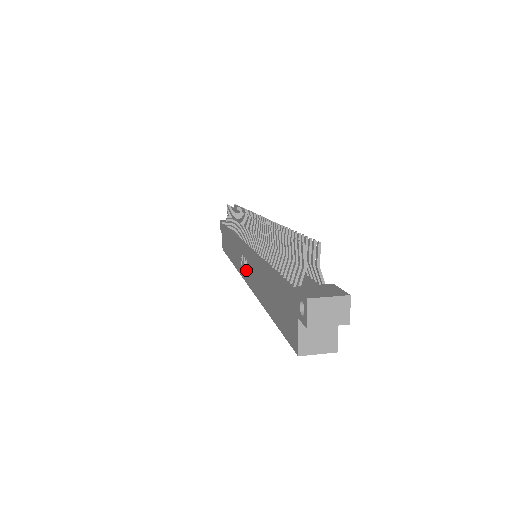
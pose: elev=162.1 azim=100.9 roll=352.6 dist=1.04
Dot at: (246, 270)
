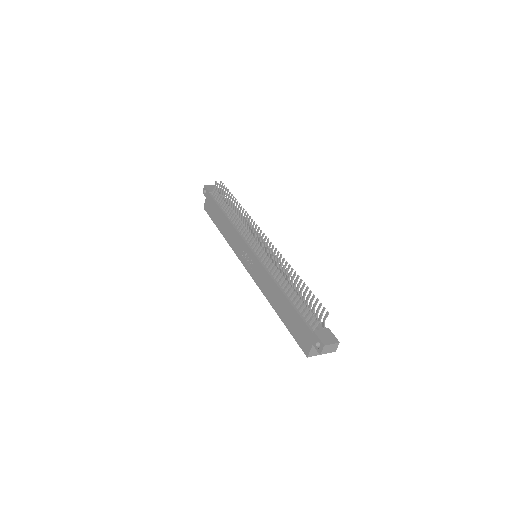
Dot at: (251, 267)
